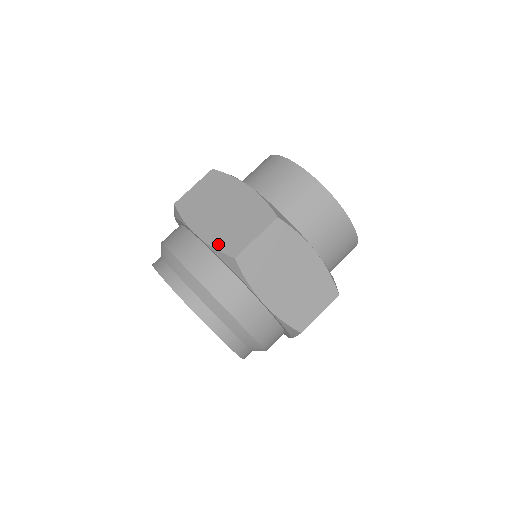
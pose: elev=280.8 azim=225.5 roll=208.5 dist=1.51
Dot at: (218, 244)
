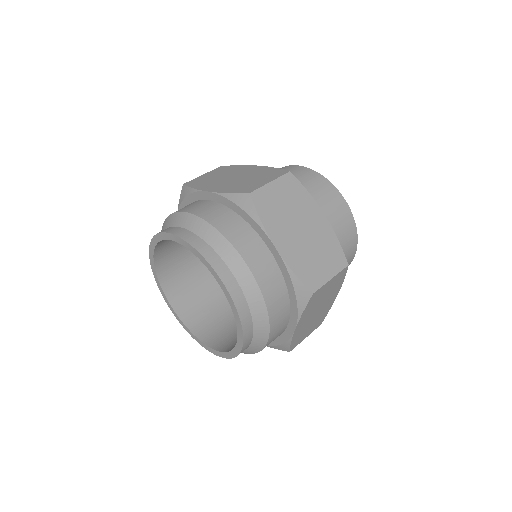
Dot at: (231, 190)
